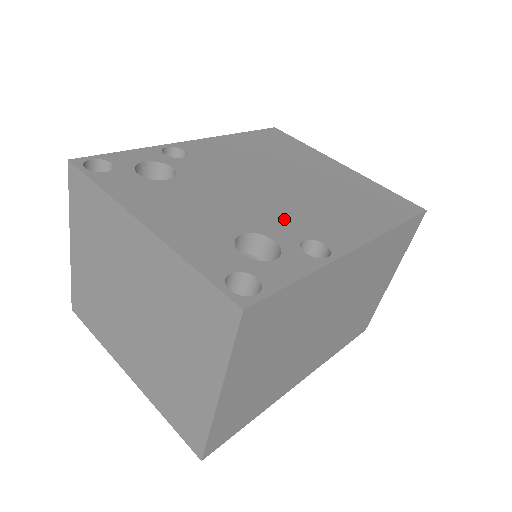
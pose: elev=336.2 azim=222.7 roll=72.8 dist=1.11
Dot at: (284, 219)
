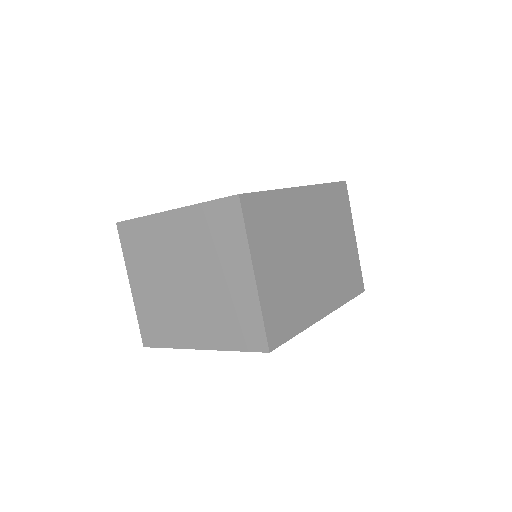
Dot at: occluded
